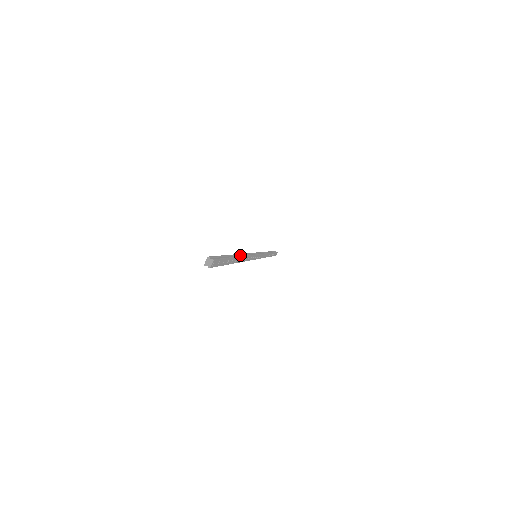
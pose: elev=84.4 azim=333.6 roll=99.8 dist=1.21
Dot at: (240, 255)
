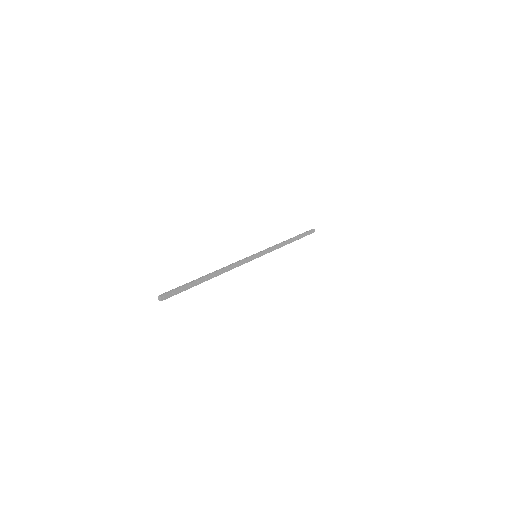
Dot at: (215, 271)
